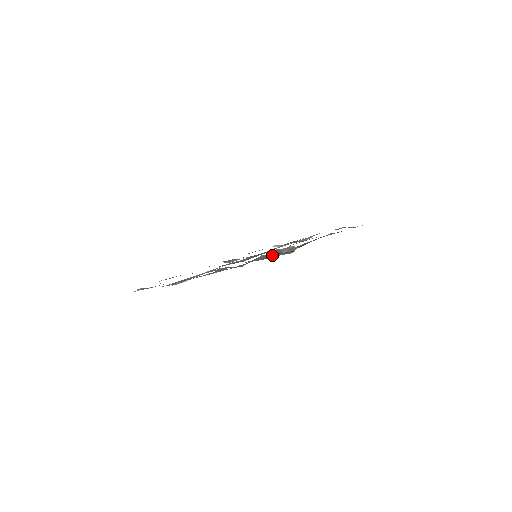
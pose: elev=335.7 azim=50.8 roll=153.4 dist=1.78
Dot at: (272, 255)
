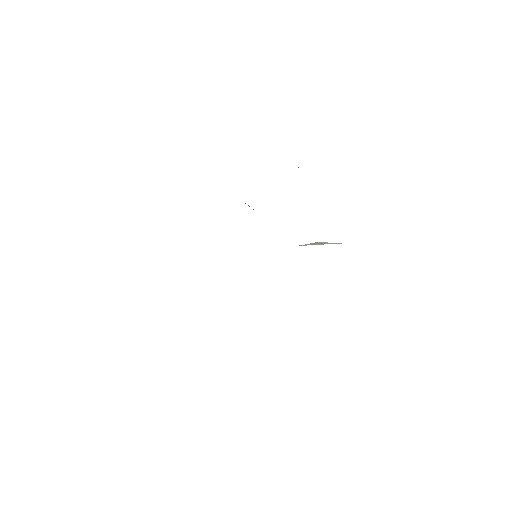
Dot at: occluded
